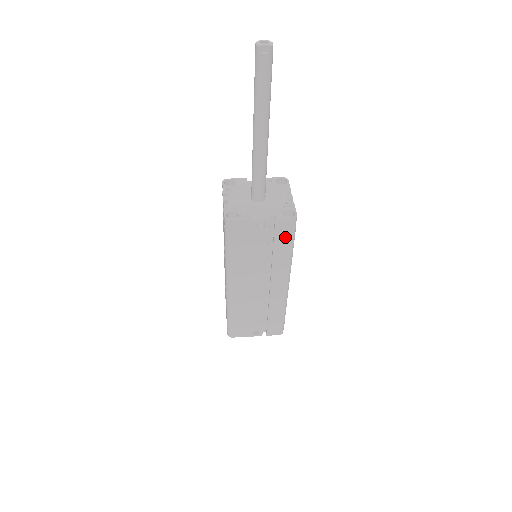
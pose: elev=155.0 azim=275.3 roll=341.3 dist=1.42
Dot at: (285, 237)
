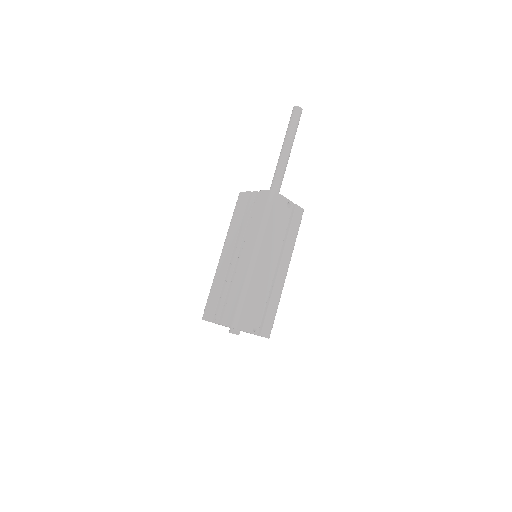
Dot at: (297, 223)
